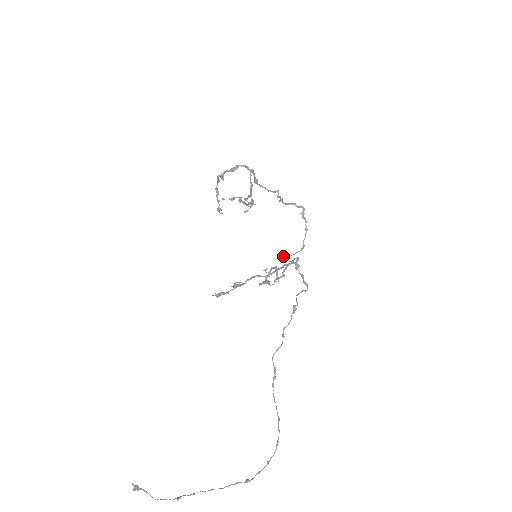
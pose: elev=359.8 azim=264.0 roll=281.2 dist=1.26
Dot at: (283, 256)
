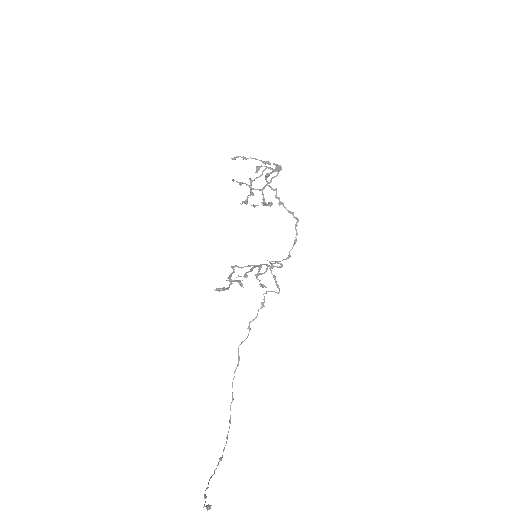
Dot at: (274, 261)
